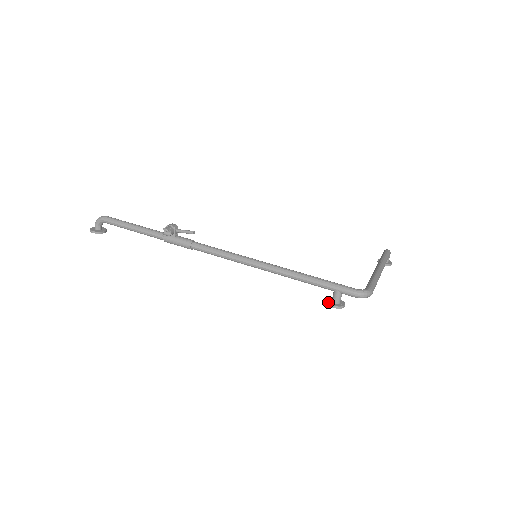
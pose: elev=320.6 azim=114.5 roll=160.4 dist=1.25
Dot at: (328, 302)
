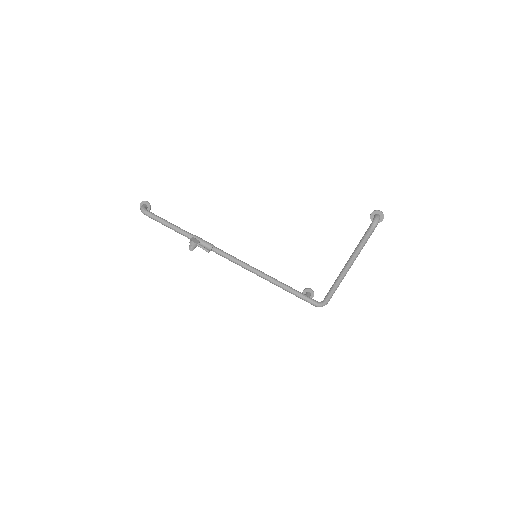
Dot at: occluded
